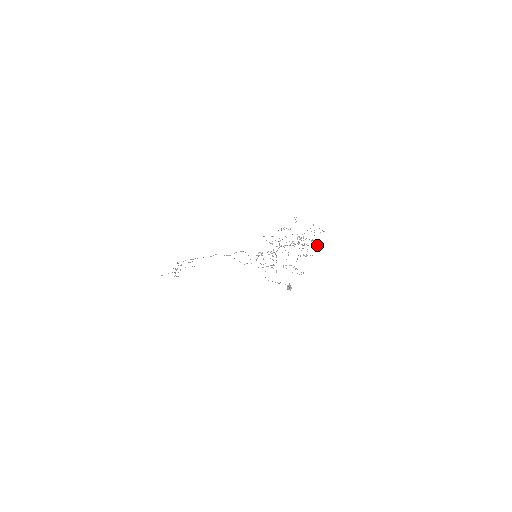
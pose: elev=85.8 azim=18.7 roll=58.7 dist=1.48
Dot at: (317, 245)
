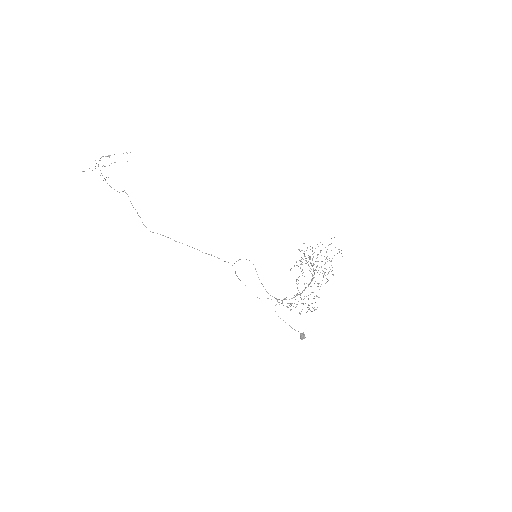
Dot at: (333, 275)
